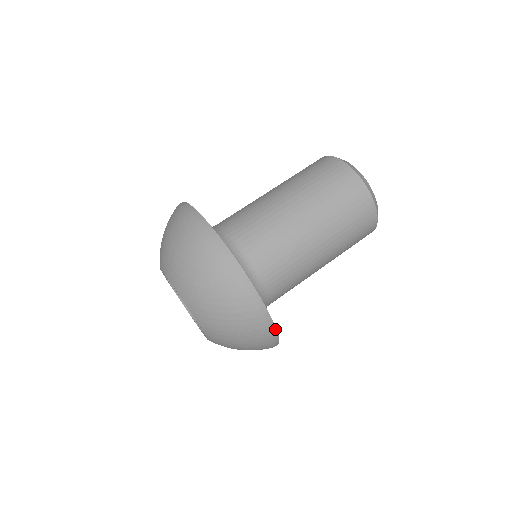
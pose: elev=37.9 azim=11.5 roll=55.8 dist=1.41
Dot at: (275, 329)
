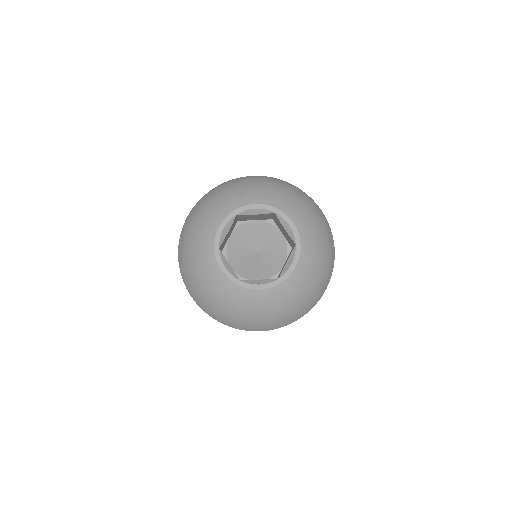
Dot at: occluded
